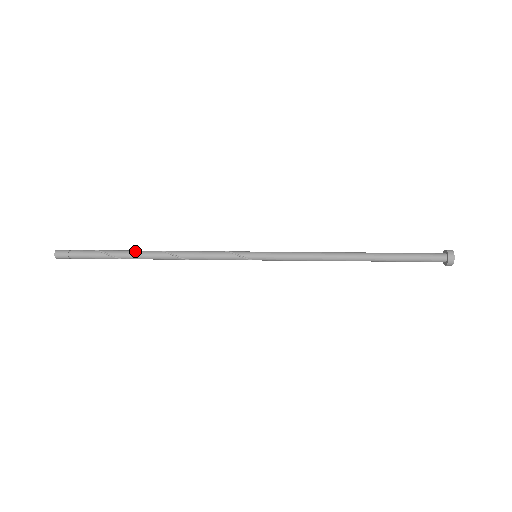
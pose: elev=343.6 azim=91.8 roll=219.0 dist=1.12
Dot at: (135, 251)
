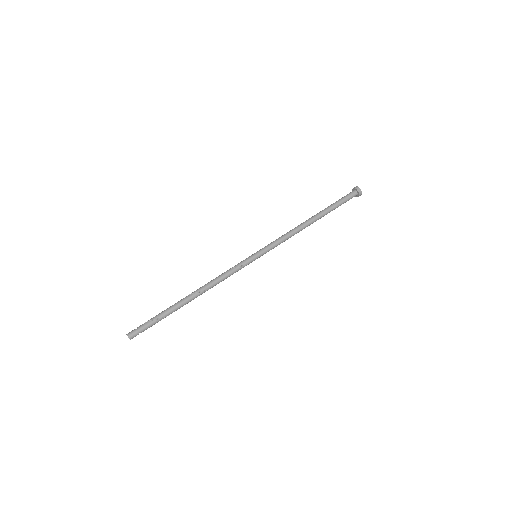
Dot at: (183, 304)
